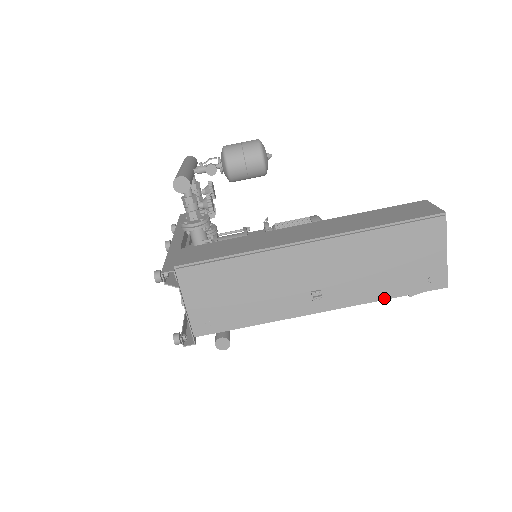
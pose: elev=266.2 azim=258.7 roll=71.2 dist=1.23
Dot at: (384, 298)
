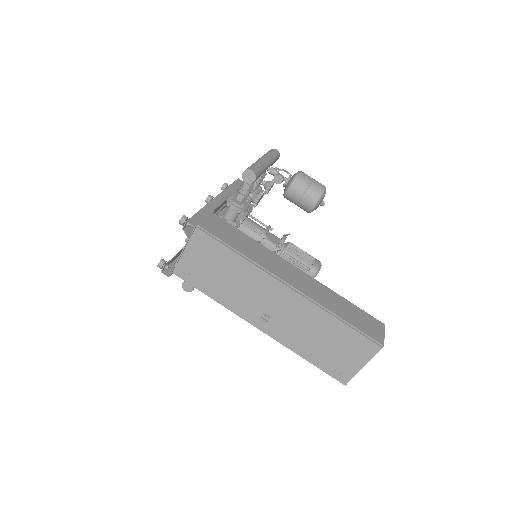
Dot at: (302, 356)
